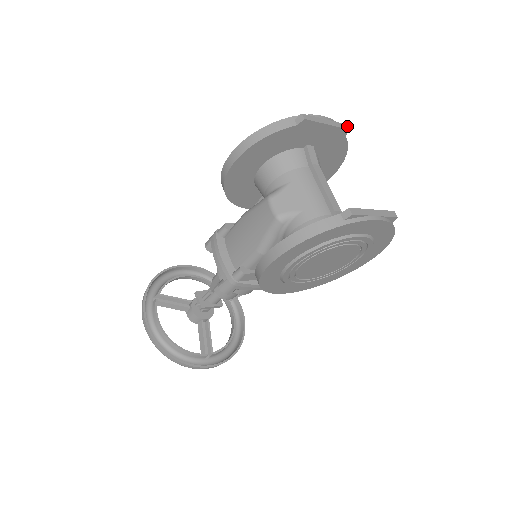
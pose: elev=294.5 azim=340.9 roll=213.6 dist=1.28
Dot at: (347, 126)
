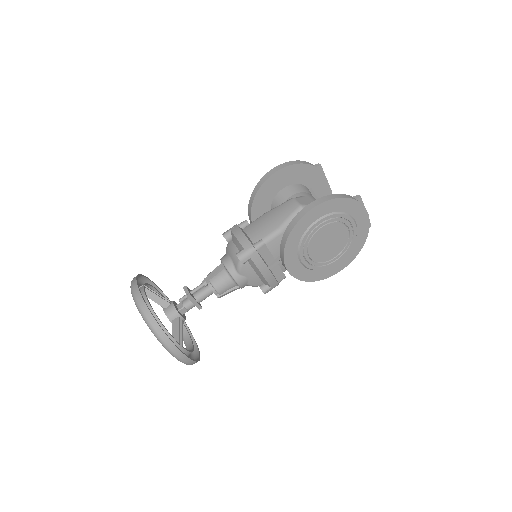
Dot at: (331, 191)
